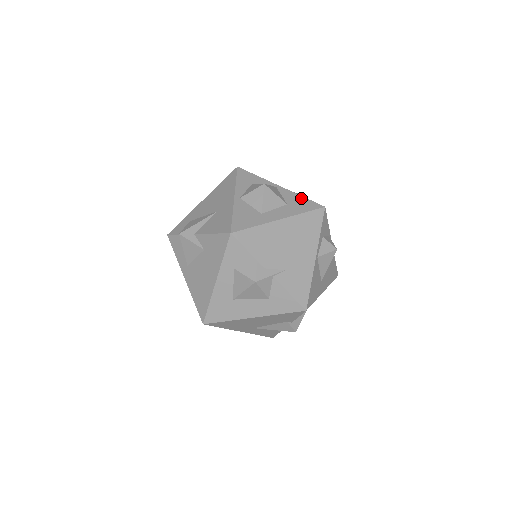
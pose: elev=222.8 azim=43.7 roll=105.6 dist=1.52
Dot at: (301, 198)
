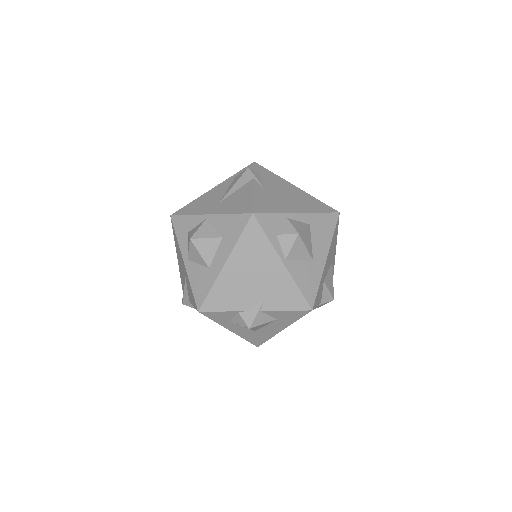
Dot at: (230, 218)
